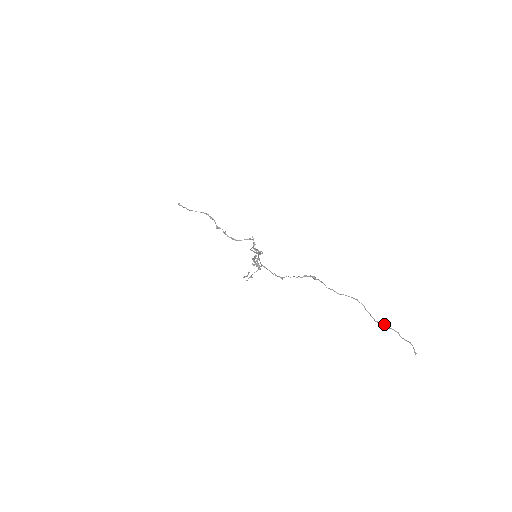
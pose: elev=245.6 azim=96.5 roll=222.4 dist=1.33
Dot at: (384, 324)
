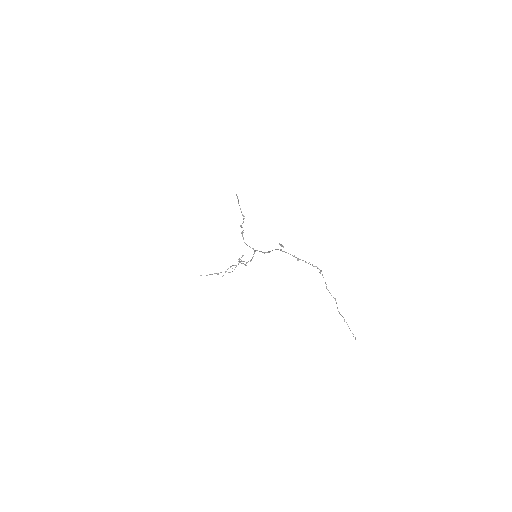
Dot at: occluded
